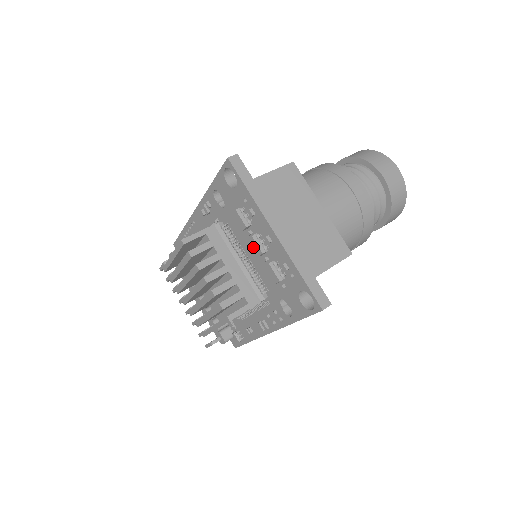
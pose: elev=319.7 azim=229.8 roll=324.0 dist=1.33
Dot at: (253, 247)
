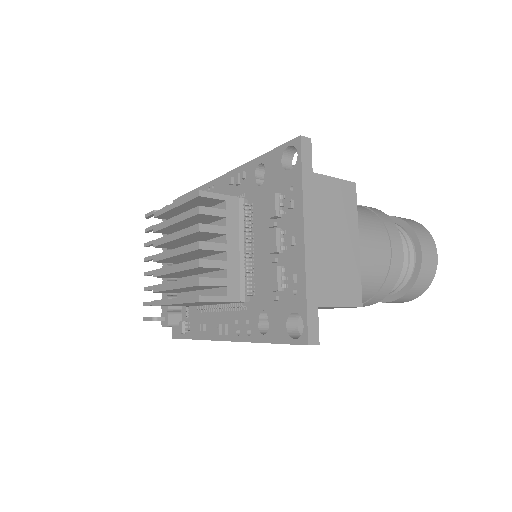
Dot at: (270, 240)
